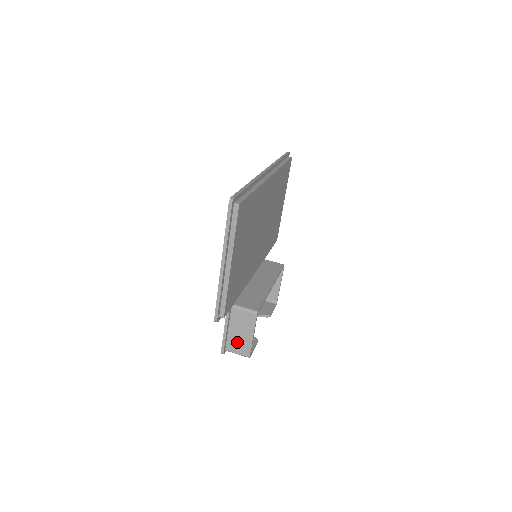
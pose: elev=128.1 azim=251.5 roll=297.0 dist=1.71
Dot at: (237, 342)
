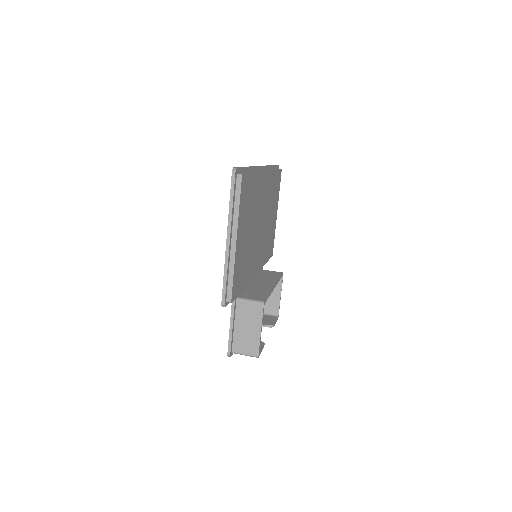
Dot at: (244, 340)
